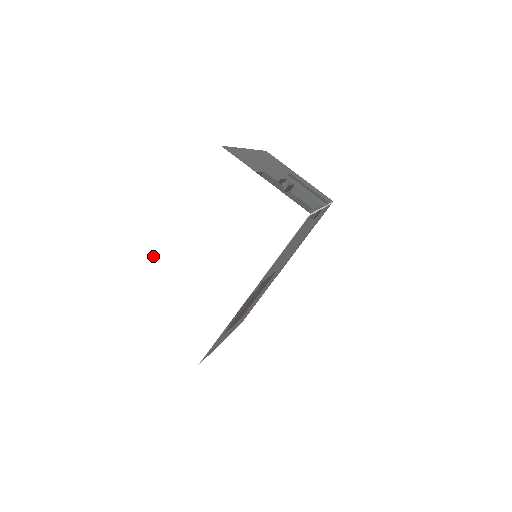
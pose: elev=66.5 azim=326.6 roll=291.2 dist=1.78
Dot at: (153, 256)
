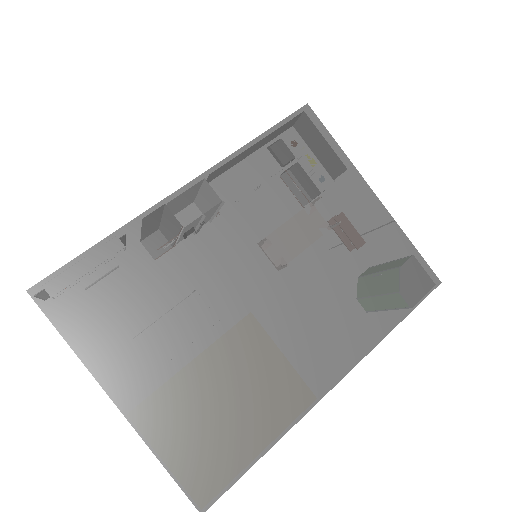
Dot at: occluded
